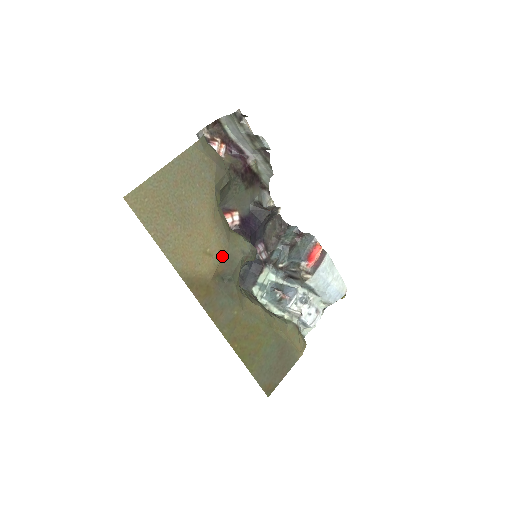
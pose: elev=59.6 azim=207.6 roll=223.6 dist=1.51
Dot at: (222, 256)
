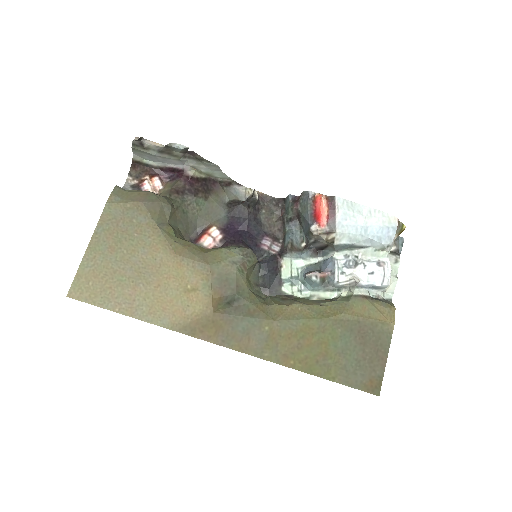
Dot at: (210, 282)
